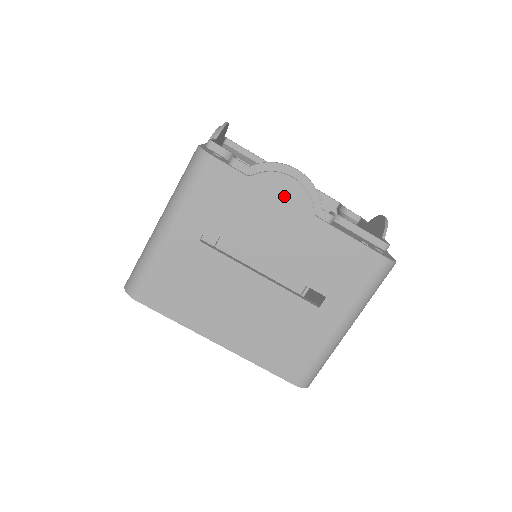
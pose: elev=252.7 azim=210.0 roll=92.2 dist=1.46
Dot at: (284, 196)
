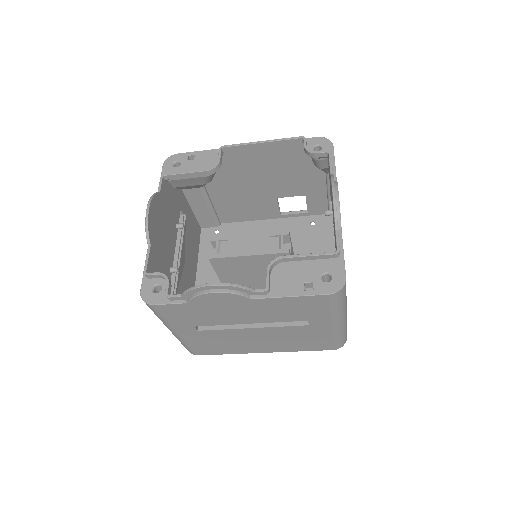
Dot at: (220, 300)
